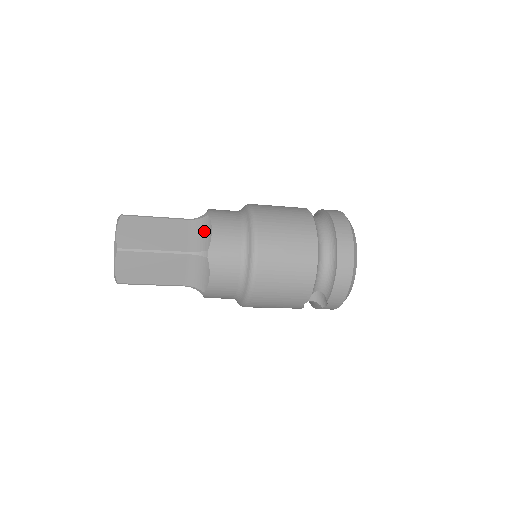
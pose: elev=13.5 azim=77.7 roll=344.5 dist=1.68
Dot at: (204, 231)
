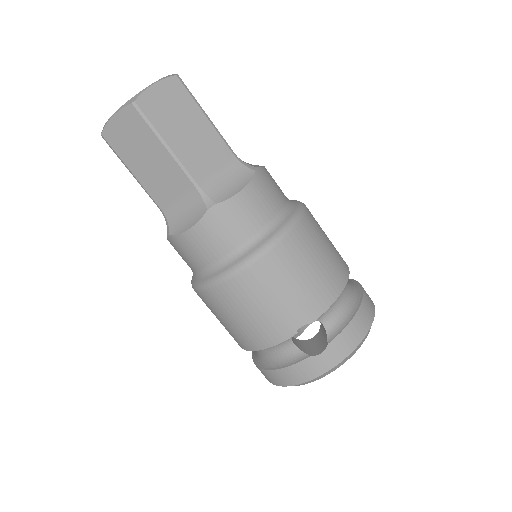
Dot at: occluded
